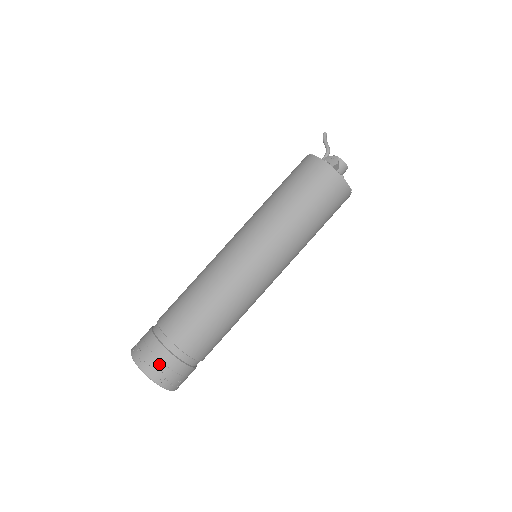
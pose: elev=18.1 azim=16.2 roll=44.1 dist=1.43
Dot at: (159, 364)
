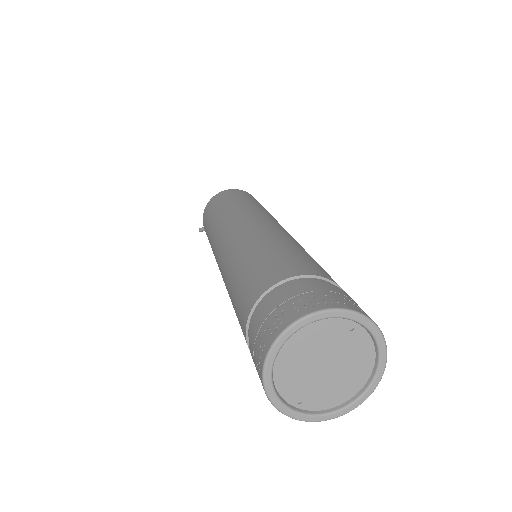
Dot at: (309, 295)
